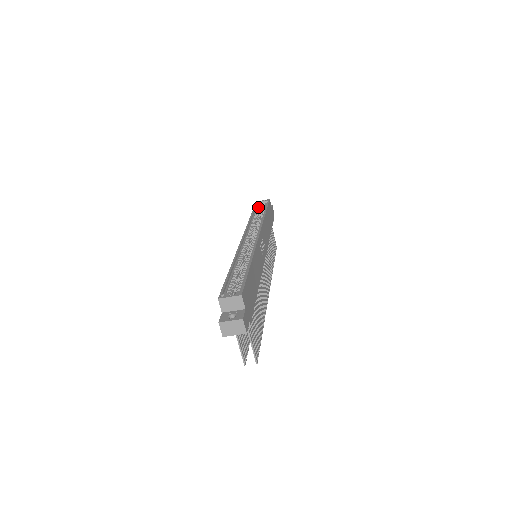
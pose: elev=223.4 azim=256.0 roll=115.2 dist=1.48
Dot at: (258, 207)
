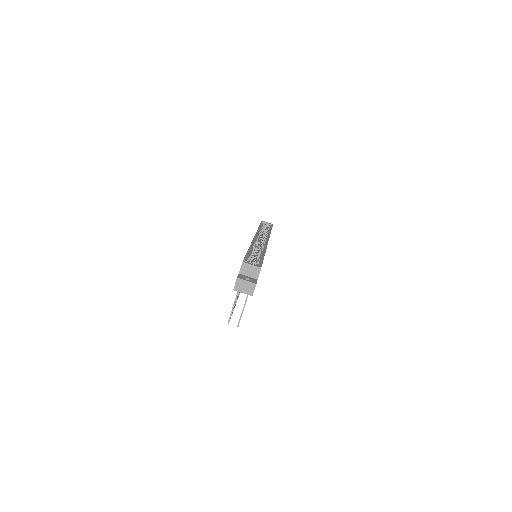
Dot at: (263, 225)
